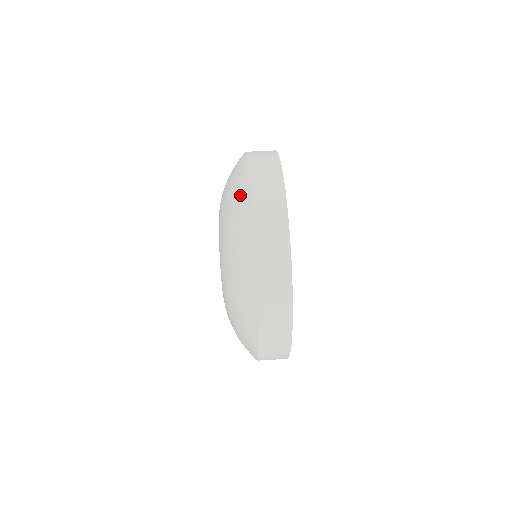
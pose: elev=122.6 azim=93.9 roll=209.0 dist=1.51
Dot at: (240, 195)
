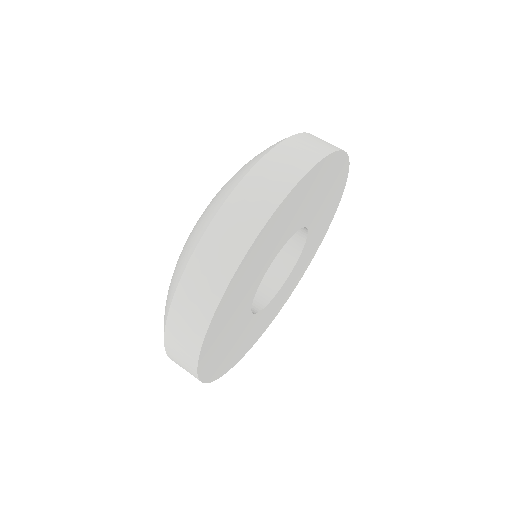
Dot at: (170, 288)
